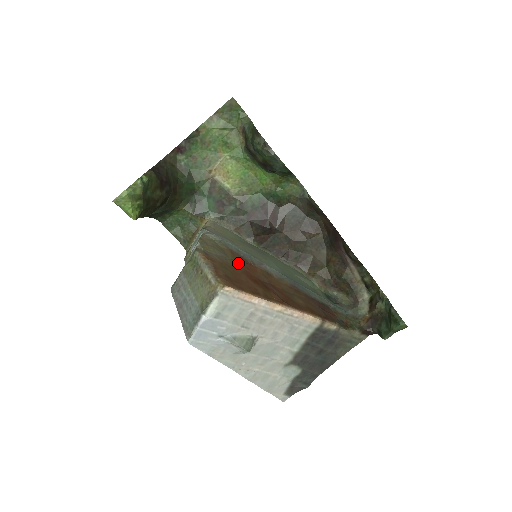
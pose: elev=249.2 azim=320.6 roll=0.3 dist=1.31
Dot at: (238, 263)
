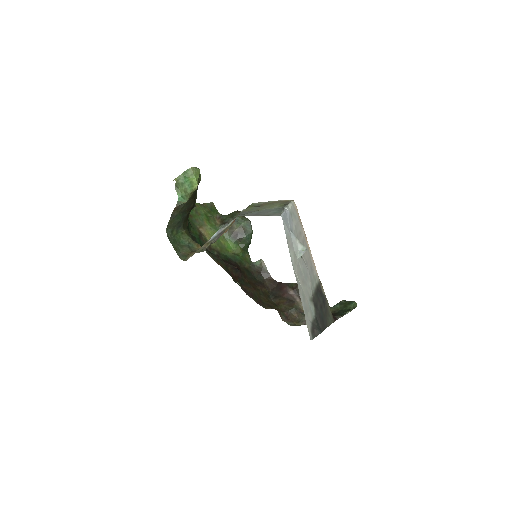
Dot at: occluded
